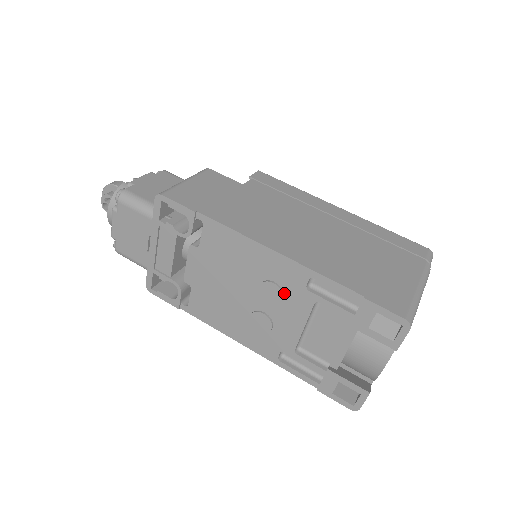
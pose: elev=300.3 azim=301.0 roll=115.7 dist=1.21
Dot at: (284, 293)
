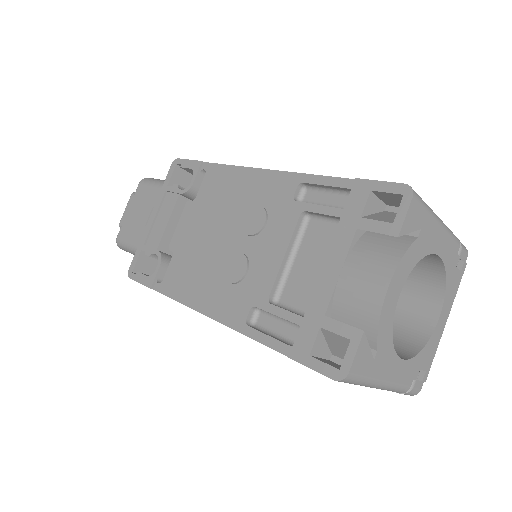
Dot at: (268, 216)
